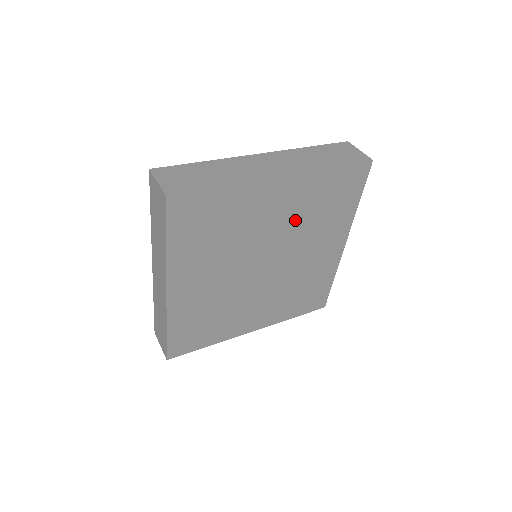
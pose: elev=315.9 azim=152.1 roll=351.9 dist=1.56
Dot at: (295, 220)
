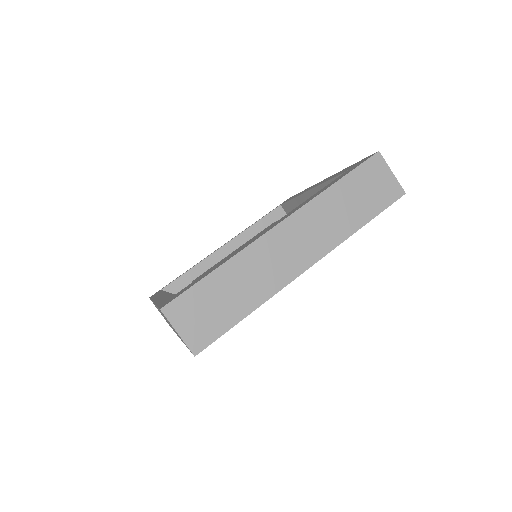
Dot at: occluded
